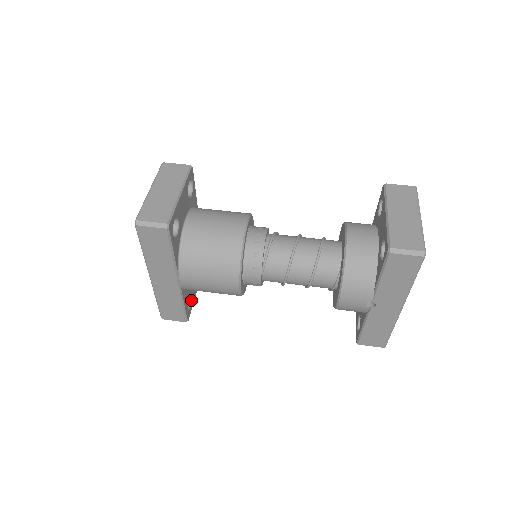
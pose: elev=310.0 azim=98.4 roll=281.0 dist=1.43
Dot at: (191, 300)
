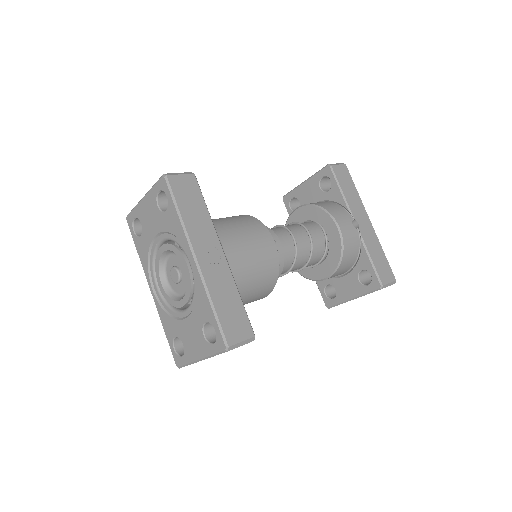
Dot at: occluded
